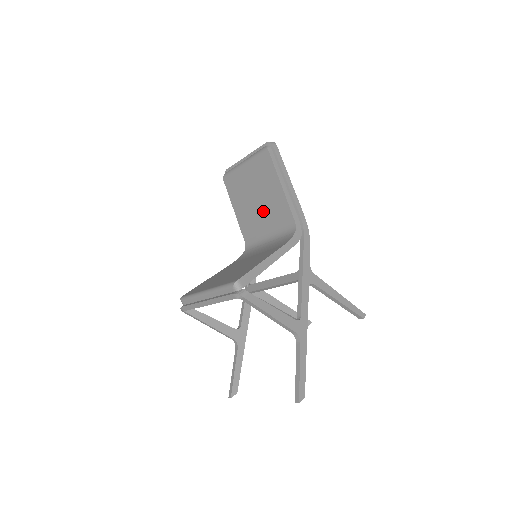
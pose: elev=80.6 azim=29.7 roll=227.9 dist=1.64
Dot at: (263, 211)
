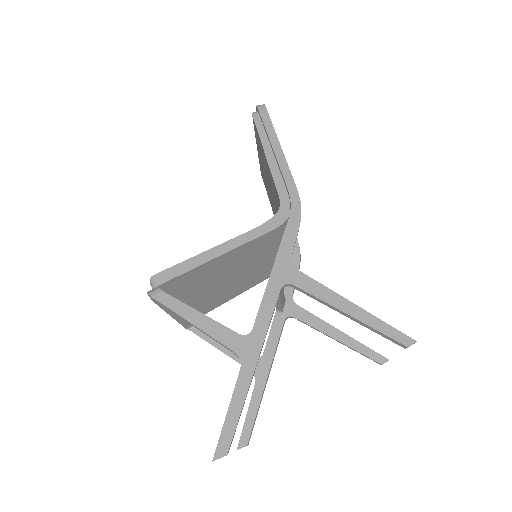
Dot at: (273, 198)
